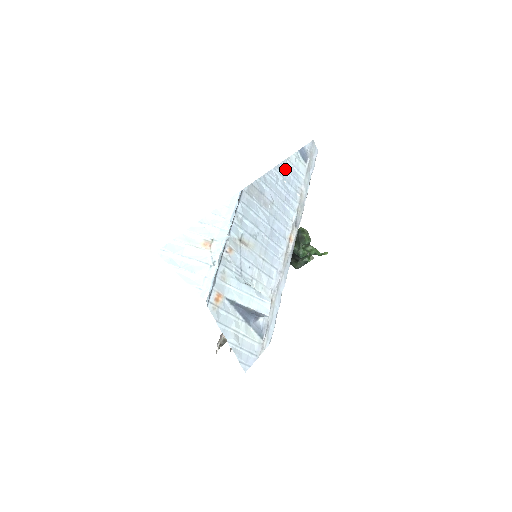
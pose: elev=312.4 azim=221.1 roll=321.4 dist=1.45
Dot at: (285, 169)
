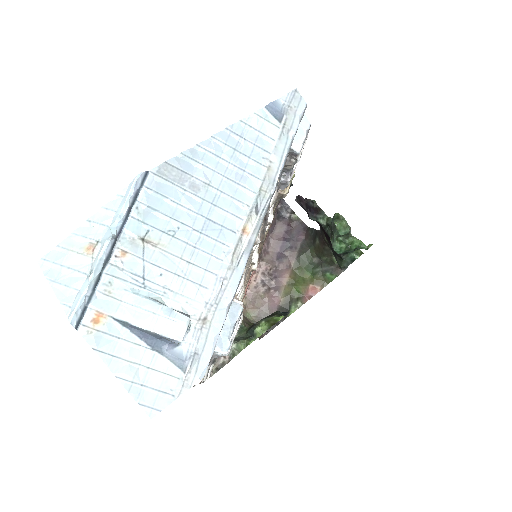
Dot at: (236, 135)
